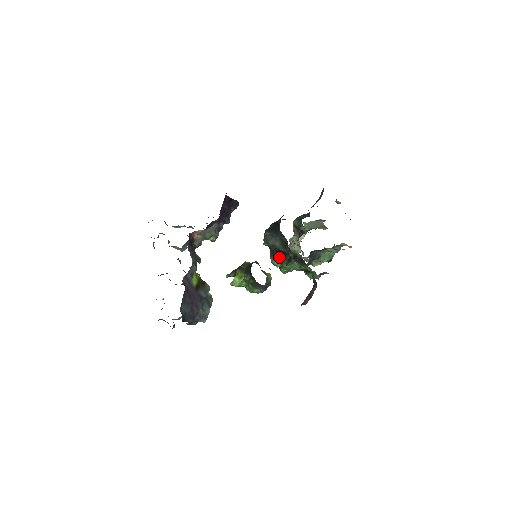
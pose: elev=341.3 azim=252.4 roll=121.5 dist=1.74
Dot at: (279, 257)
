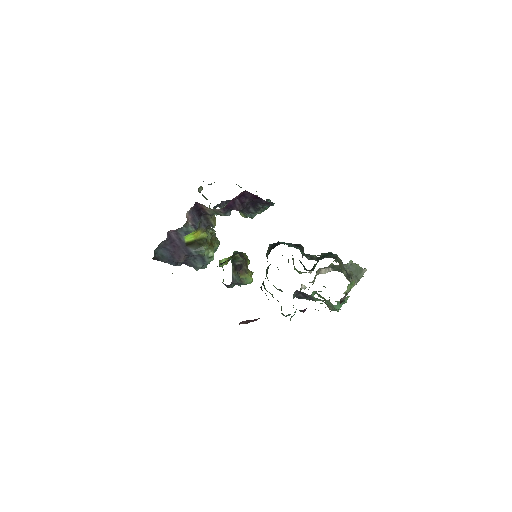
Dot at: (267, 272)
